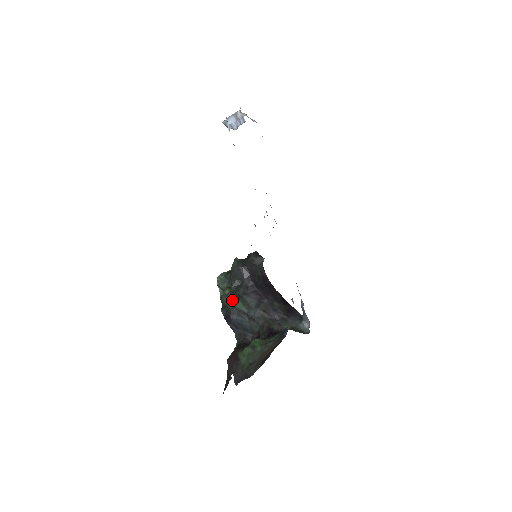
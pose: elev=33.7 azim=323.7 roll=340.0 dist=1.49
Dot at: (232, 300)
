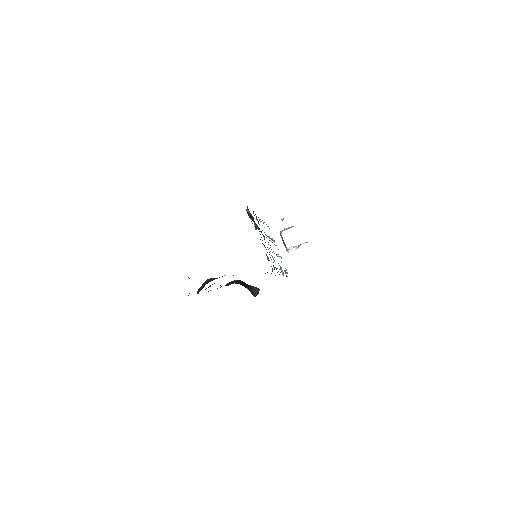
Dot at: occluded
